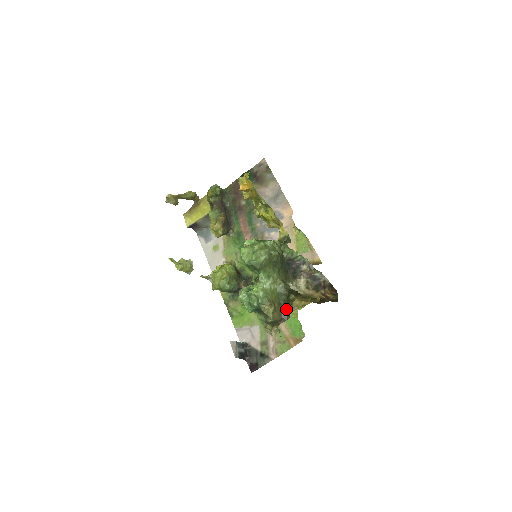
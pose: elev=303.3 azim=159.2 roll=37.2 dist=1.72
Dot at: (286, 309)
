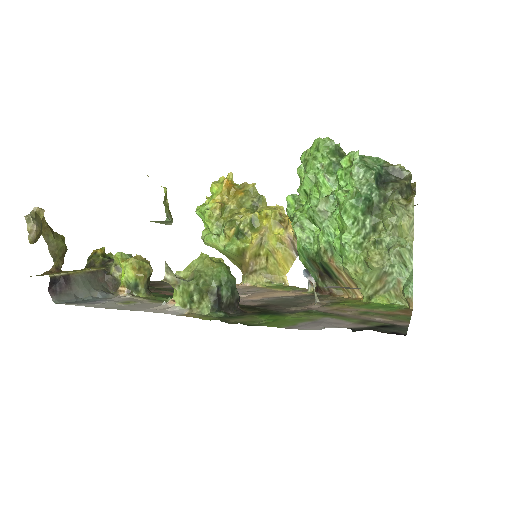
Dot at: occluded
